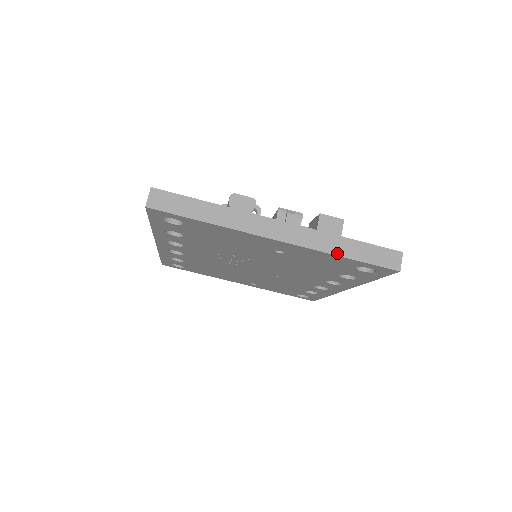
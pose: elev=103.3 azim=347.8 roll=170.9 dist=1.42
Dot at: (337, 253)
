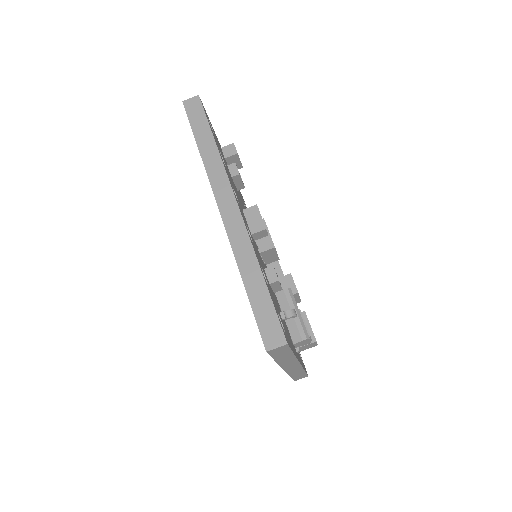
Dot at: (292, 375)
